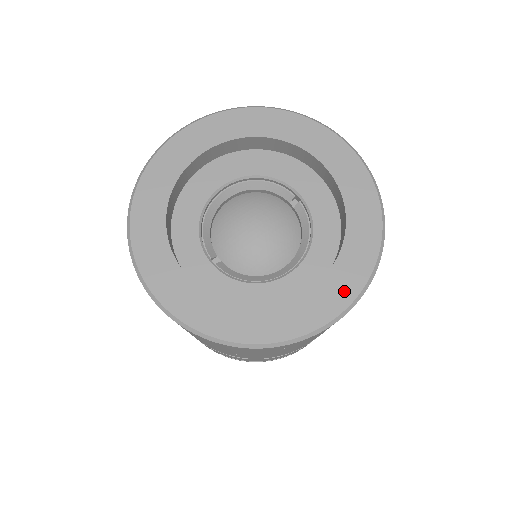
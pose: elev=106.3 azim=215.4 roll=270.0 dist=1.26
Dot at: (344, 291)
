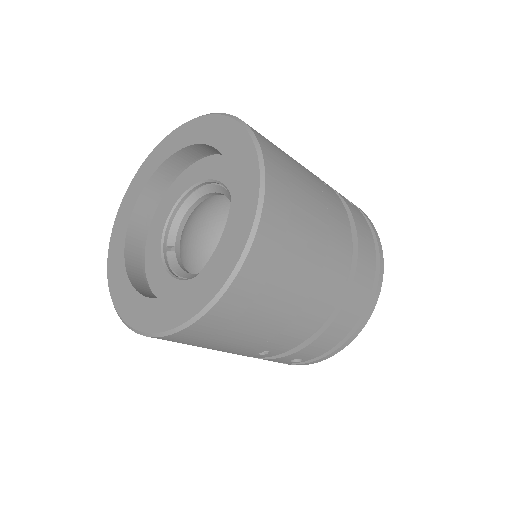
Dot at: (186, 308)
